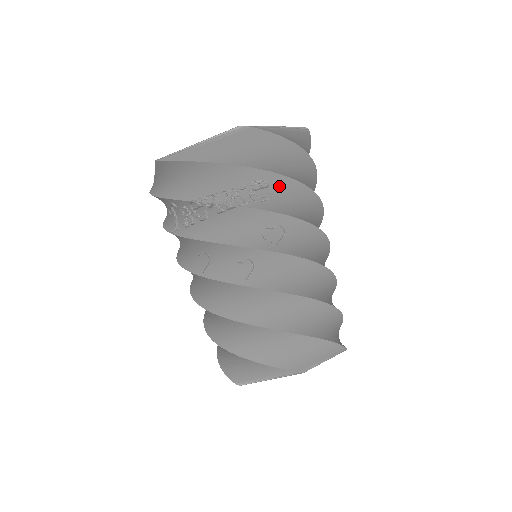
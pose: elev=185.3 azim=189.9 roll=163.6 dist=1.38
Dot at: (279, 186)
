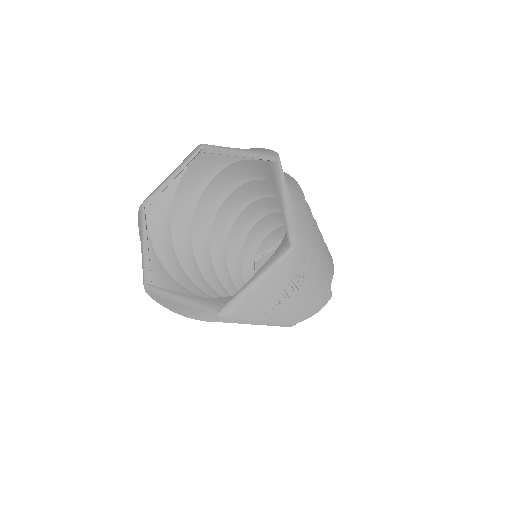
Dot at: occluded
